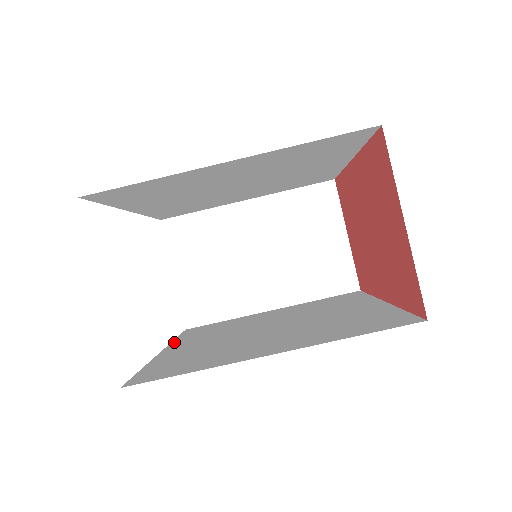
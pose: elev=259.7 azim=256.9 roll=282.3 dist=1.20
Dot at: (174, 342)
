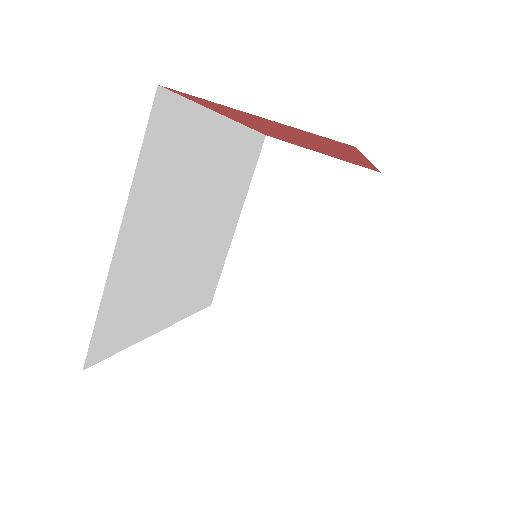
Dot at: occluded
